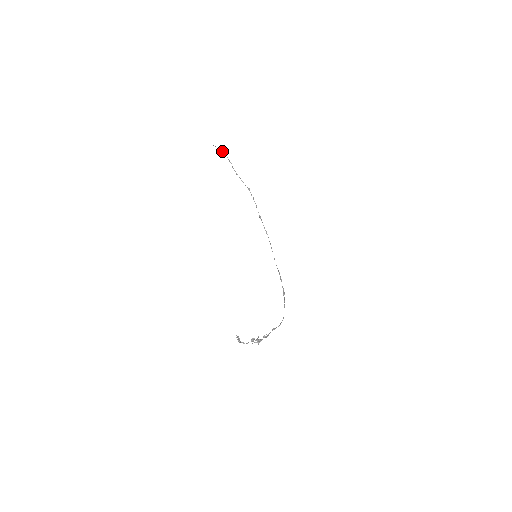
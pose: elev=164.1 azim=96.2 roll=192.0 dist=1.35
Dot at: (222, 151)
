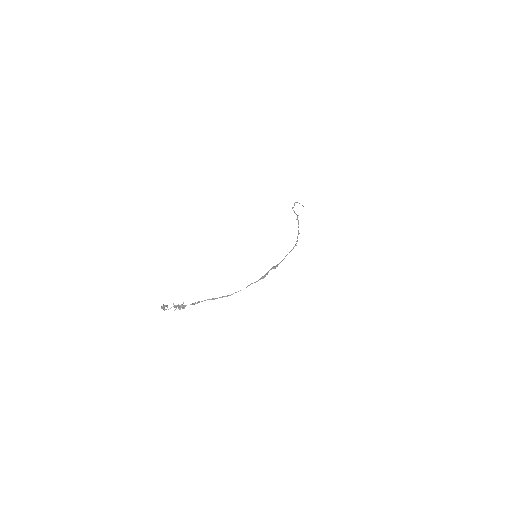
Dot at: occluded
